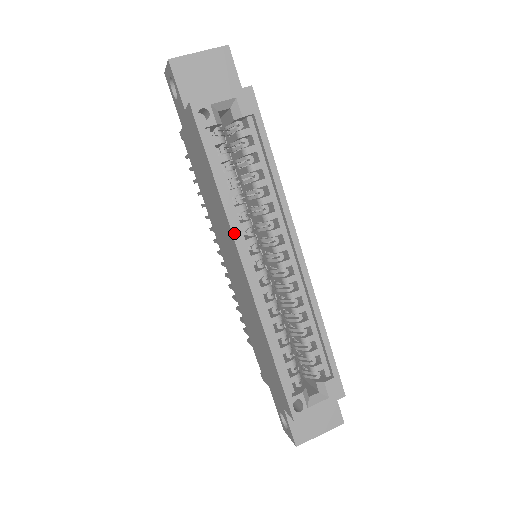
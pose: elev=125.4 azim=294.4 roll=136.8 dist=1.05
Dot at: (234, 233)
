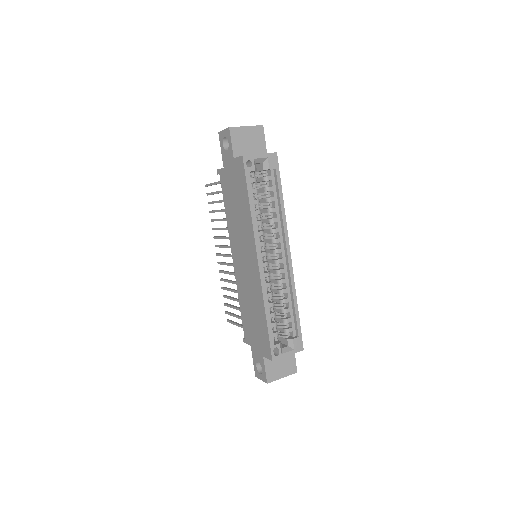
Dot at: (255, 237)
